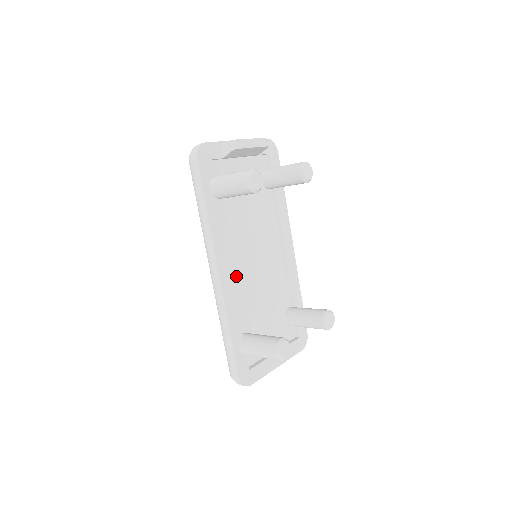
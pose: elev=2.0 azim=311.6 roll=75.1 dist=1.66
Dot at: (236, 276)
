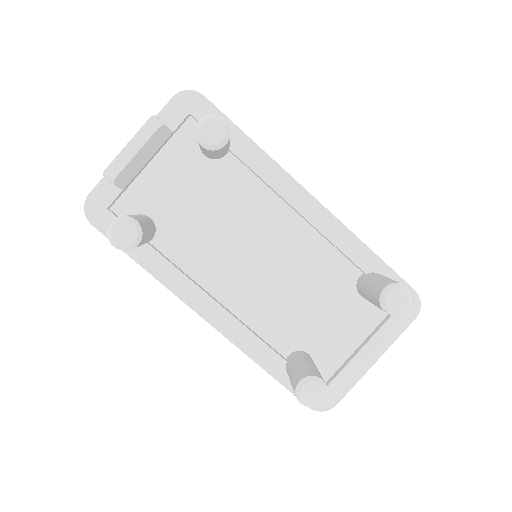
Dot at: (239, 300)
